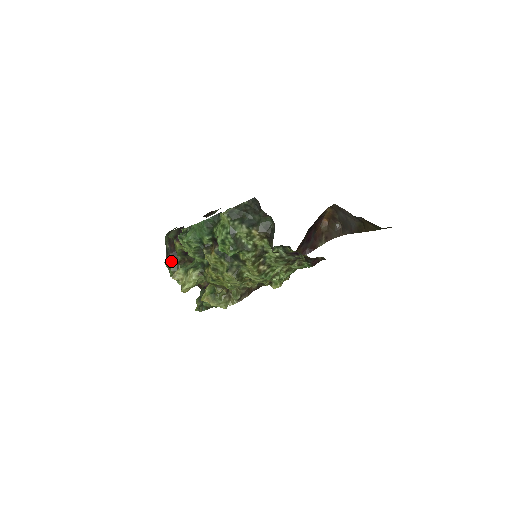
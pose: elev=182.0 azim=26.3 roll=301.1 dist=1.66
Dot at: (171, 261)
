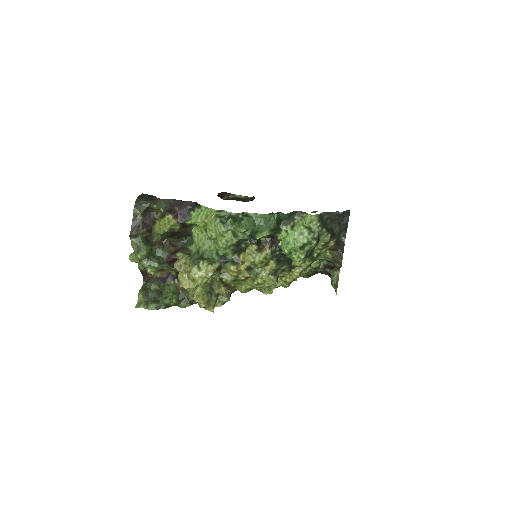
Dot at: (144, 239)
